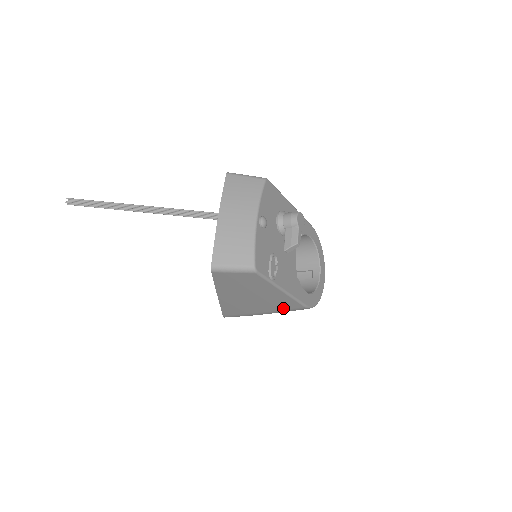
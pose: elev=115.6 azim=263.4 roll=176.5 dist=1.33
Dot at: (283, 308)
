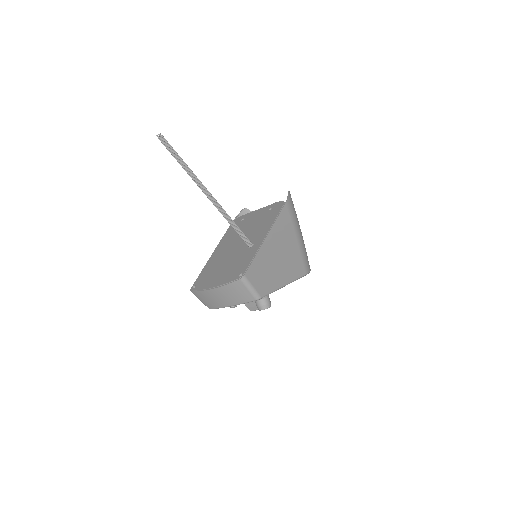
Dot at: occluded
